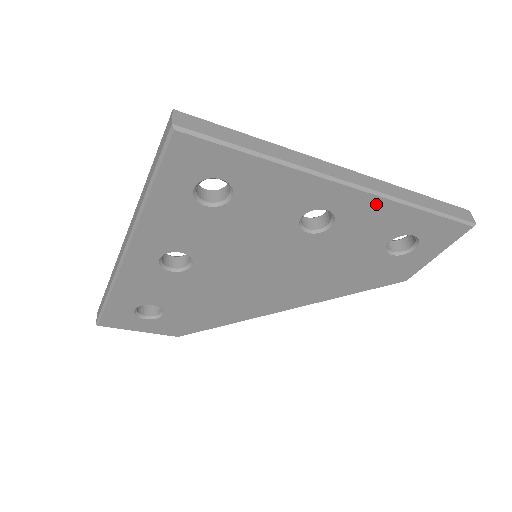
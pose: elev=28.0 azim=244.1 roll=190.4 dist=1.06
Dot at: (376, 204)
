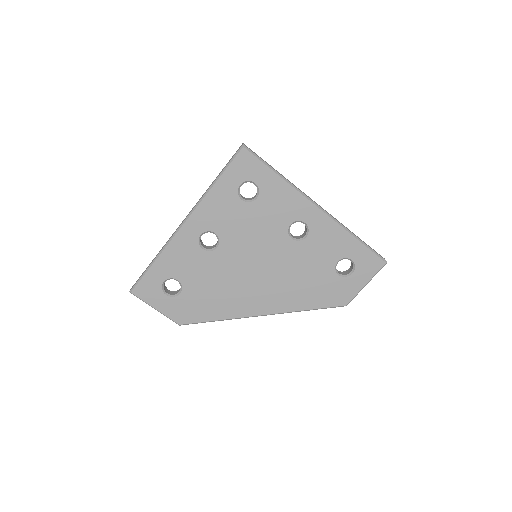
Dot at: (332, 226)
